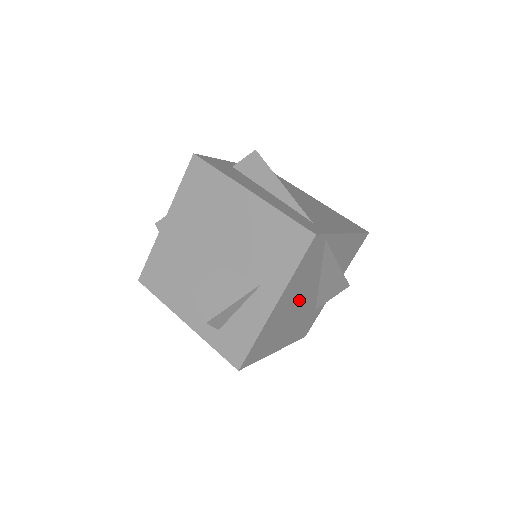
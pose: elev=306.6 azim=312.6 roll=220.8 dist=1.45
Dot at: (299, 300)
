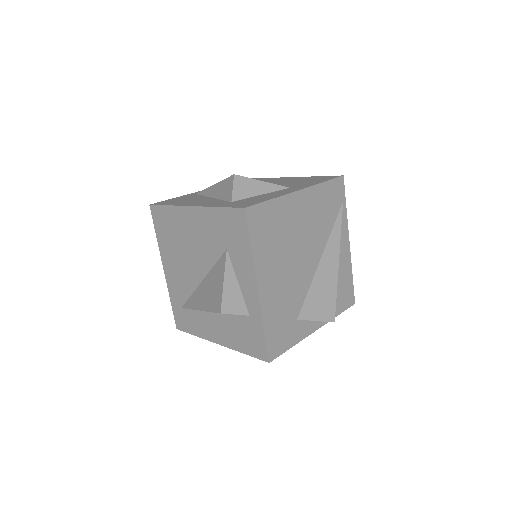
Dot at: (304, 243)
